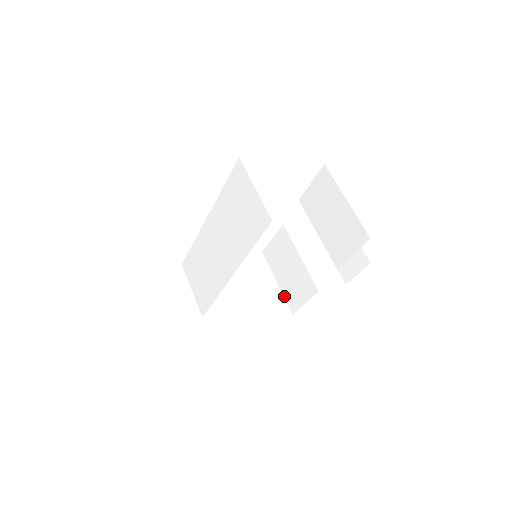
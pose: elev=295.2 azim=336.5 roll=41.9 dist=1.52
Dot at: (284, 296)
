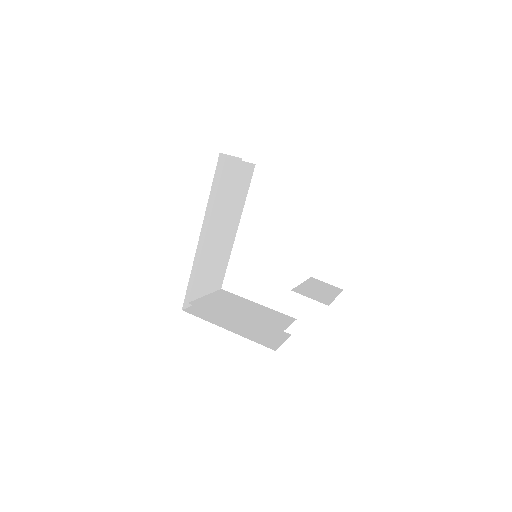
Dot at: occluded
